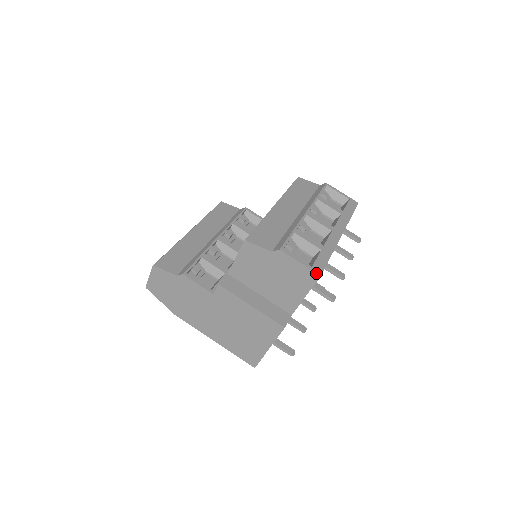
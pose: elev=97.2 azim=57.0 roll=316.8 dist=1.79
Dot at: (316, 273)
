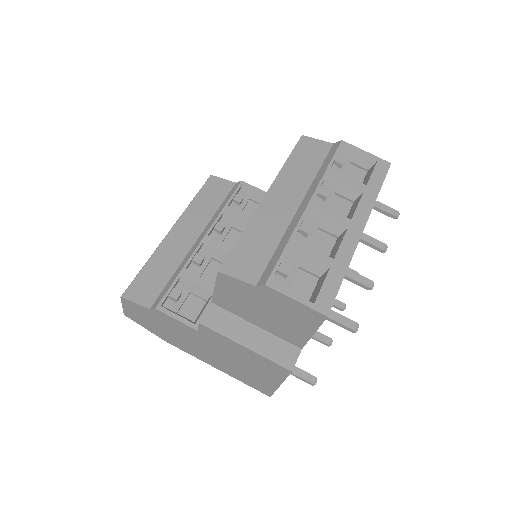
Dot at: (320, 313)
